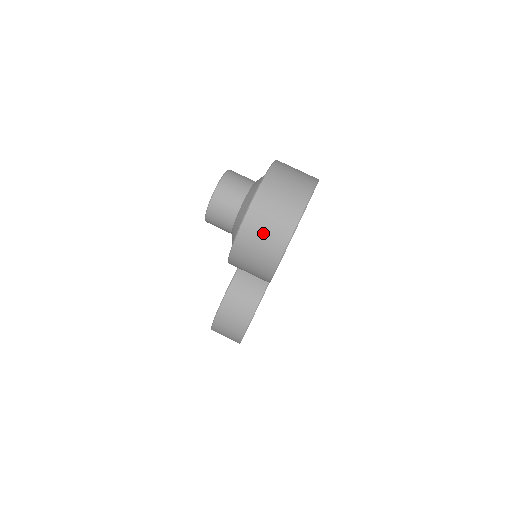
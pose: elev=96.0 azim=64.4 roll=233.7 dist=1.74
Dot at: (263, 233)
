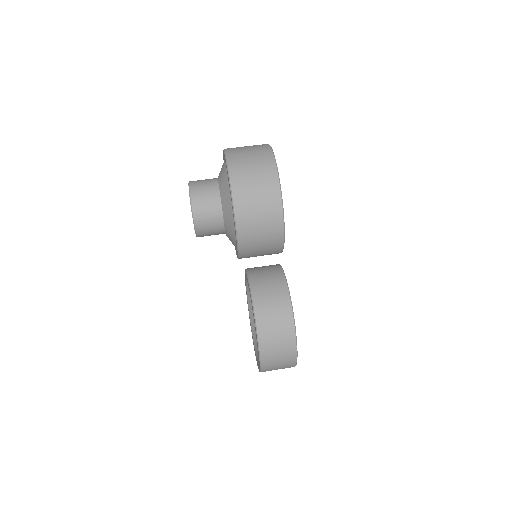
Dot at: (252, 176)
